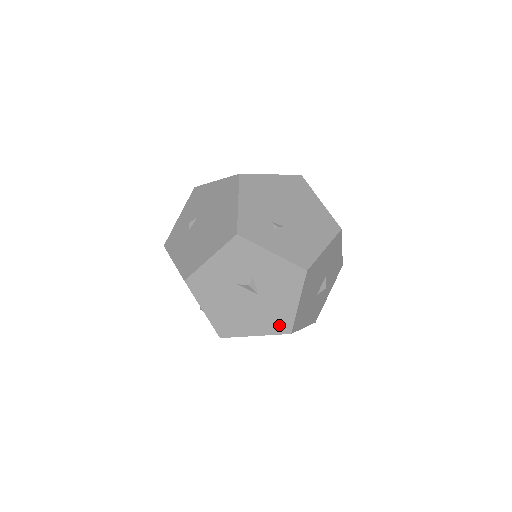
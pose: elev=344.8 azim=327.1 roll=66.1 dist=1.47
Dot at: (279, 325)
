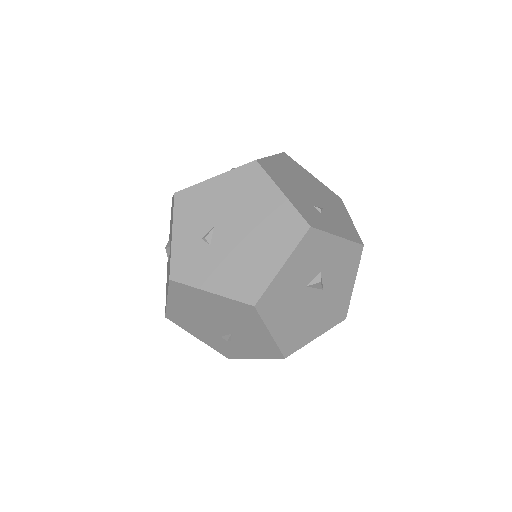
Dot at: (337, 315)
